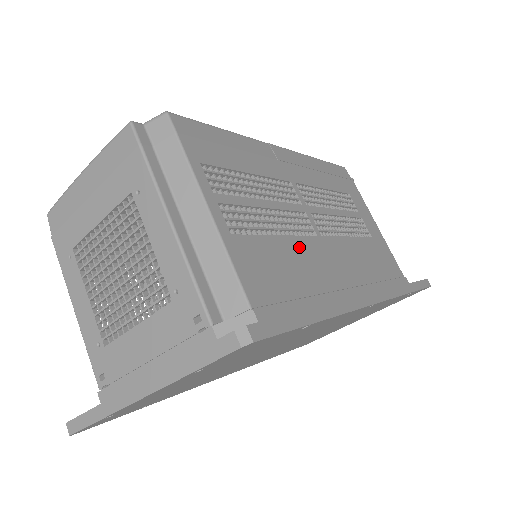
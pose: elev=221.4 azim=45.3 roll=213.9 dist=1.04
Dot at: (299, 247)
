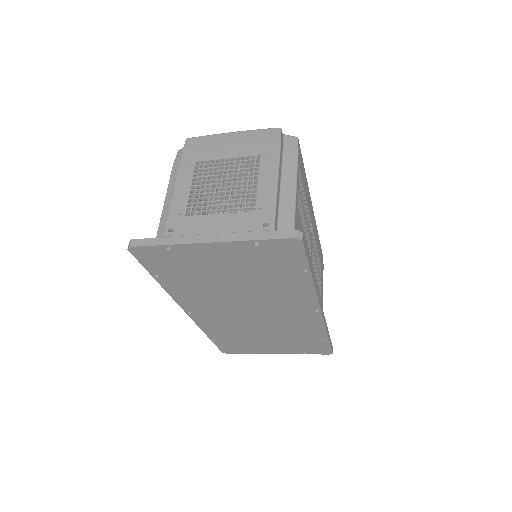
Dot at: (307, 249)
